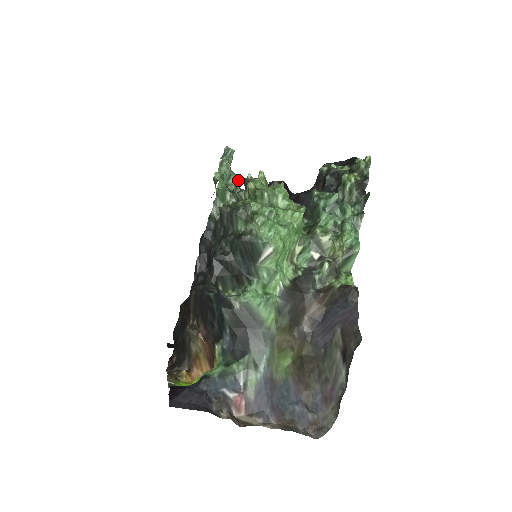
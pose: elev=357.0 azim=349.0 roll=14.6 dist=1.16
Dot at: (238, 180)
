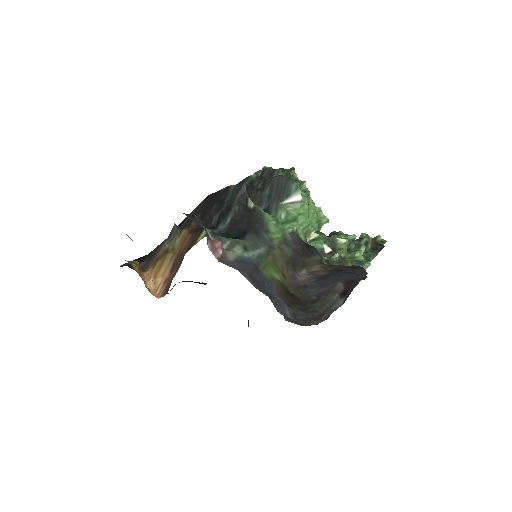
Dot at: occluded
